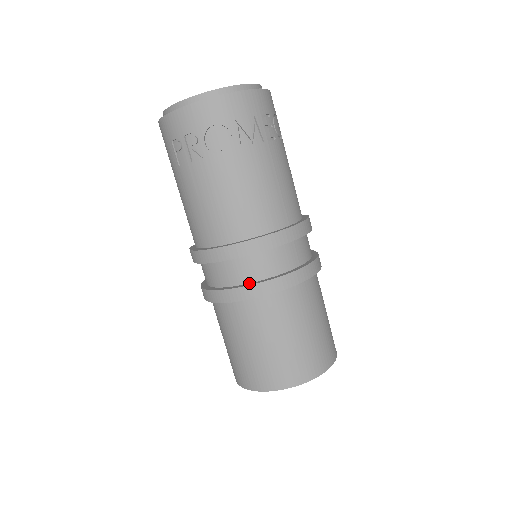
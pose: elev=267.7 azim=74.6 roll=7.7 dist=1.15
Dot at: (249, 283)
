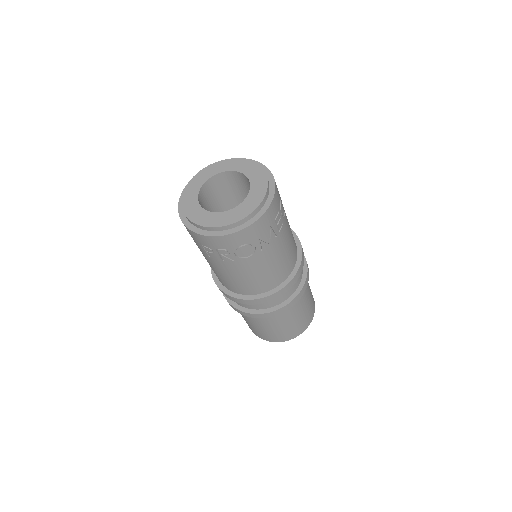
Dot at: (267, 309)
